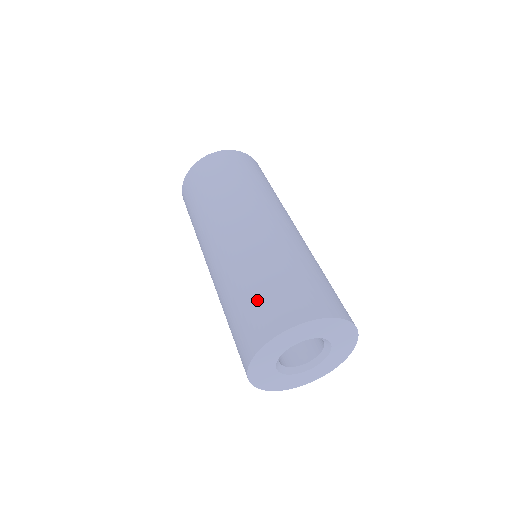
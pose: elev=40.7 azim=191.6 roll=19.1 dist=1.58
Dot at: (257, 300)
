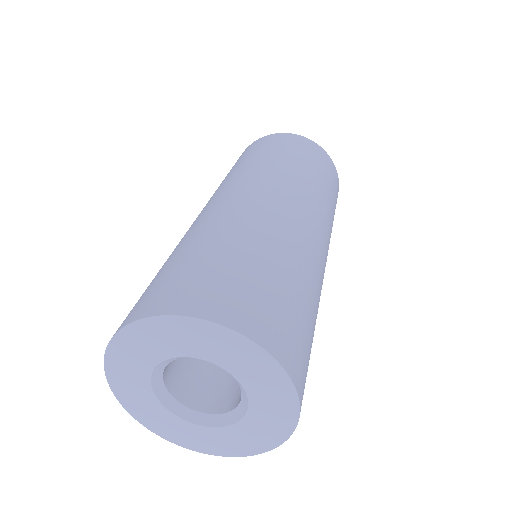
Dot at: occluded
